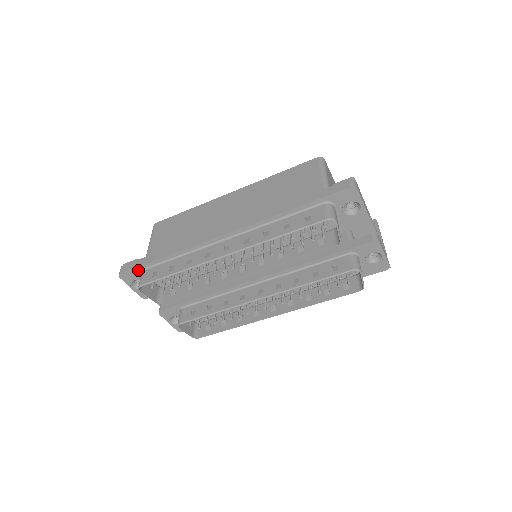
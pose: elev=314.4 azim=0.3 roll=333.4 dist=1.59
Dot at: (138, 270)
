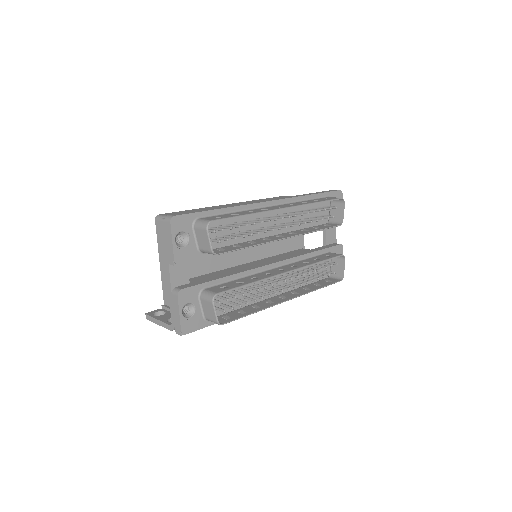
Dot at: (192, 218)
